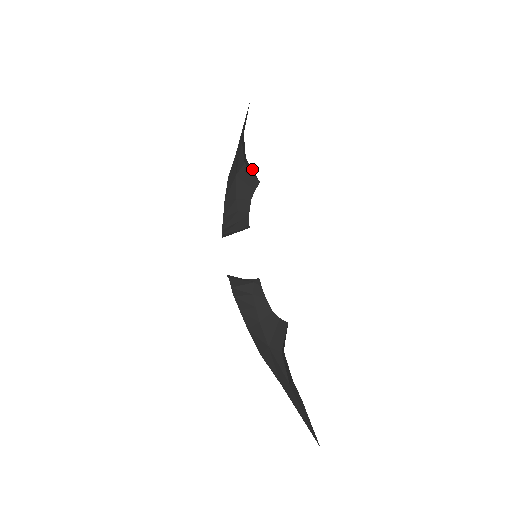
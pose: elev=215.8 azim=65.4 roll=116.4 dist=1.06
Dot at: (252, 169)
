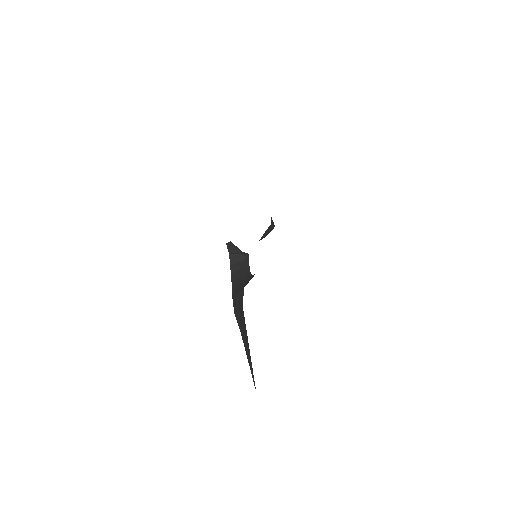
Dot at: occluded
